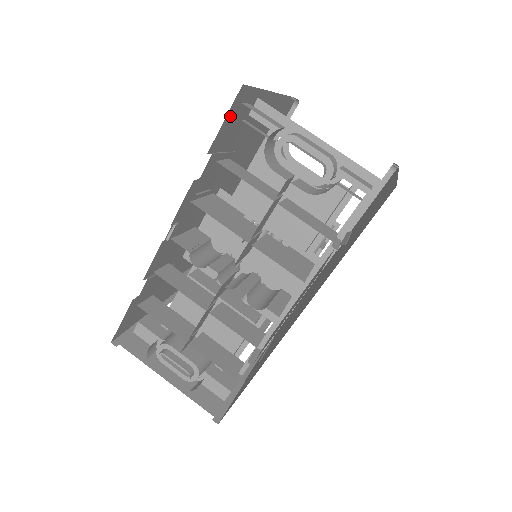
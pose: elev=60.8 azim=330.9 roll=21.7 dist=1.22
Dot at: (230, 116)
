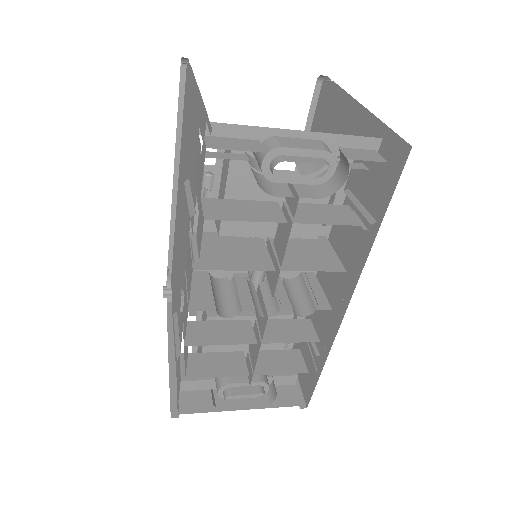
Dot at: occluded
